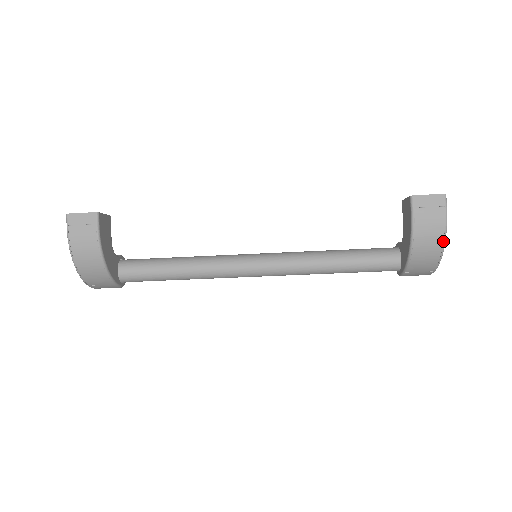
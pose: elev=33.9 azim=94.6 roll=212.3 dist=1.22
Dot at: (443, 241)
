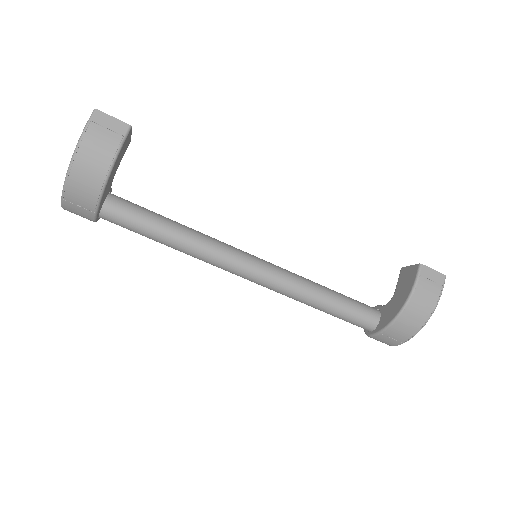
Dot at: (429, 316)
